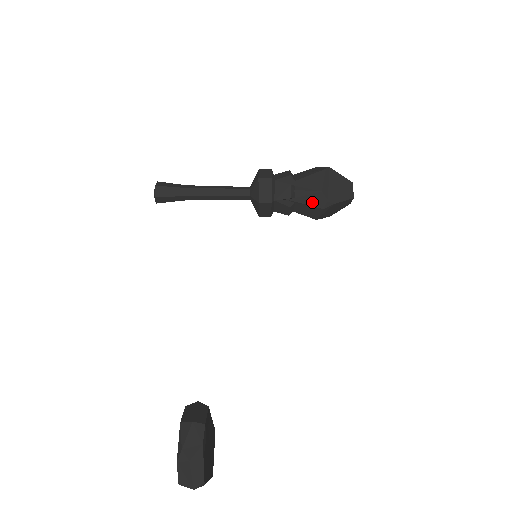
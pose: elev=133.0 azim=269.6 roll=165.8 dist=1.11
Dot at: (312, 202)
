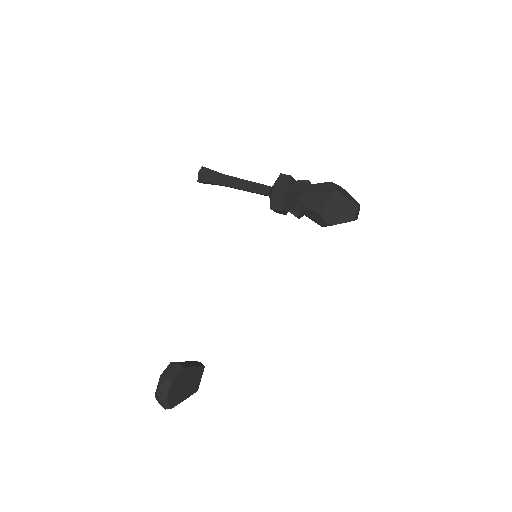
Dot at: (314, 218)
